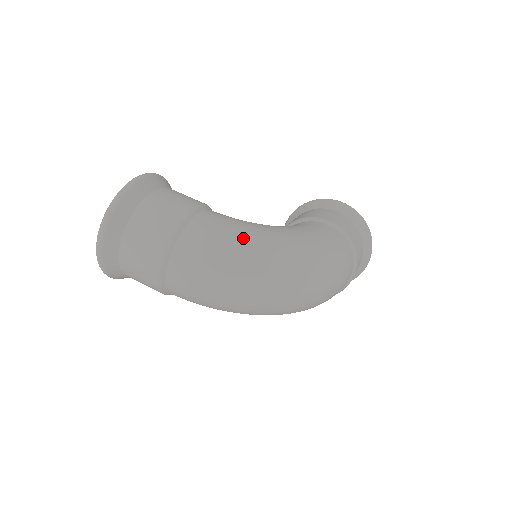
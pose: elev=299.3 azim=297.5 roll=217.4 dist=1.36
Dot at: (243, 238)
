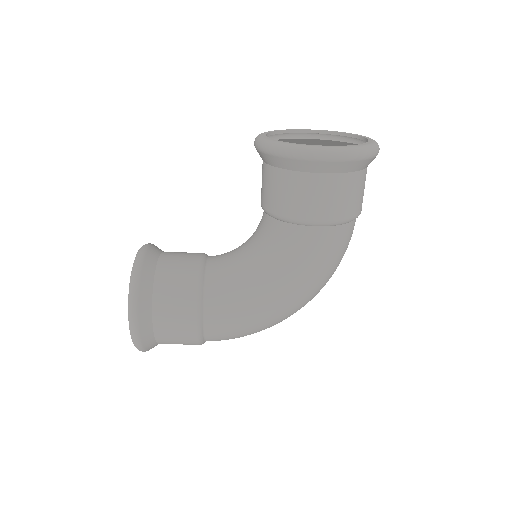
Dot at: (253, 327)
